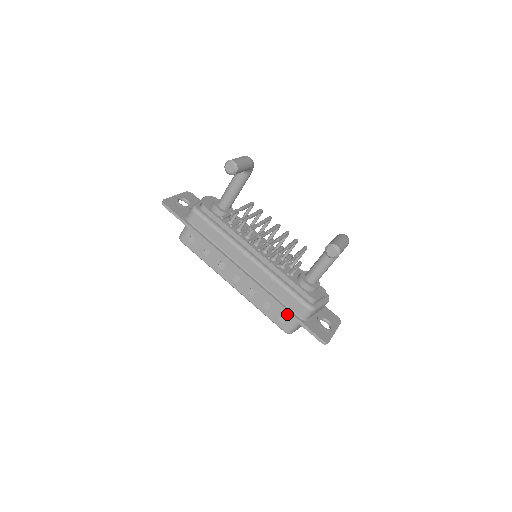
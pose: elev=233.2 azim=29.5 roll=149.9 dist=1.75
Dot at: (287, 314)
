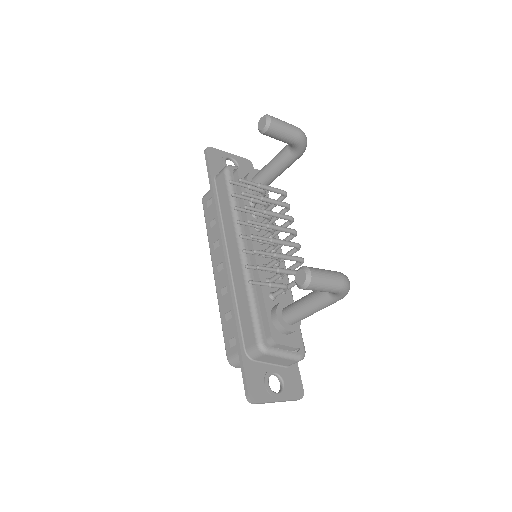
Dot at: occluded
